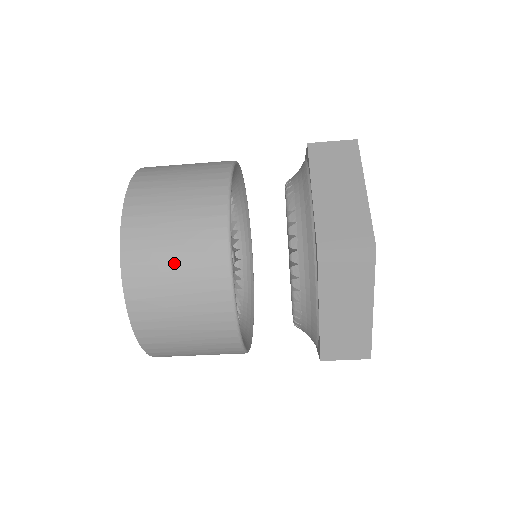
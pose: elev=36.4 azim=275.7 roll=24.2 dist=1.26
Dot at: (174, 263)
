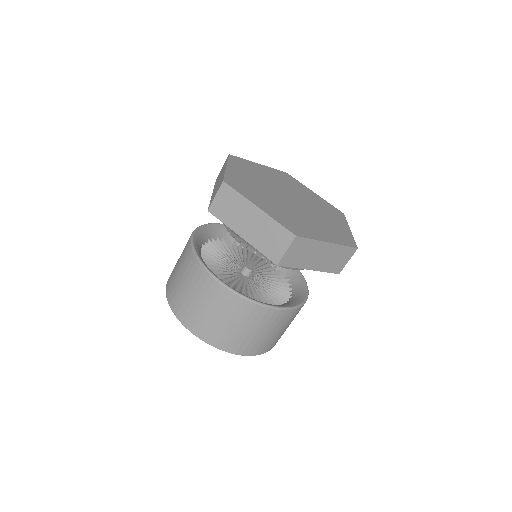
Dot at: (182, 283)
